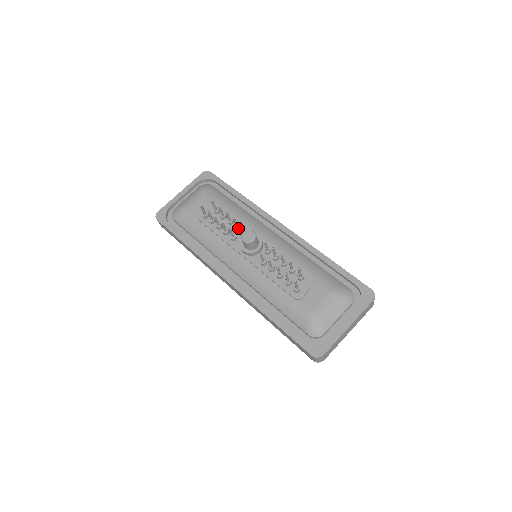
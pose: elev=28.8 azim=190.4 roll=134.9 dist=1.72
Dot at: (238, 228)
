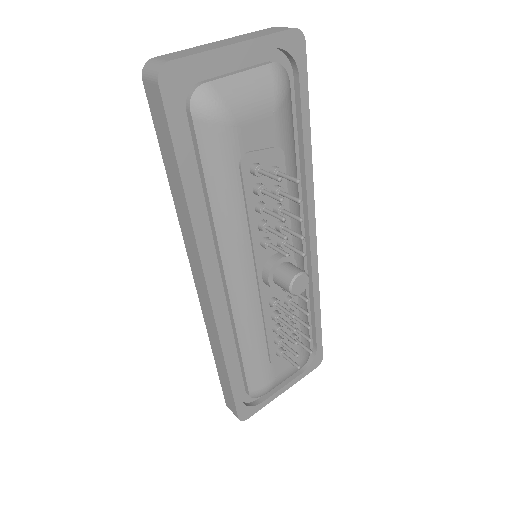
Dot at: (283, 232)
